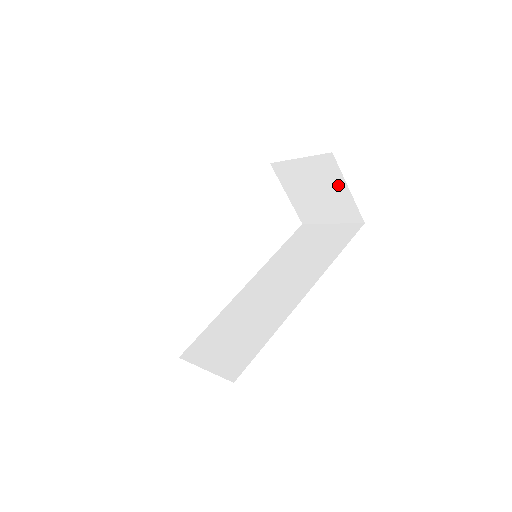
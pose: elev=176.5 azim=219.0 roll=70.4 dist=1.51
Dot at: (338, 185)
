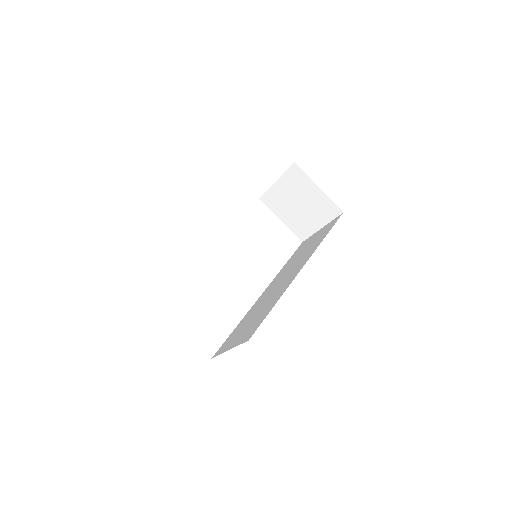
Dot at: (310, 189)
